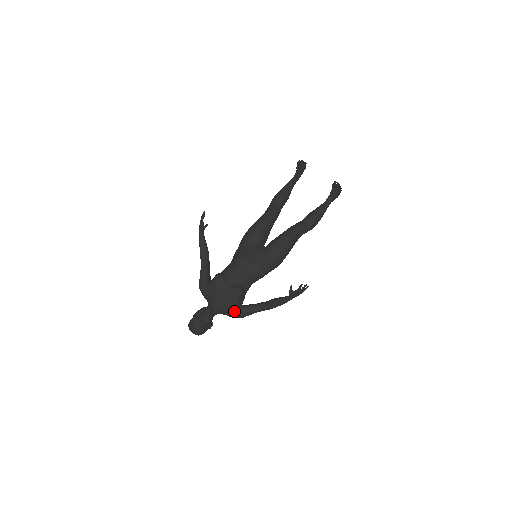
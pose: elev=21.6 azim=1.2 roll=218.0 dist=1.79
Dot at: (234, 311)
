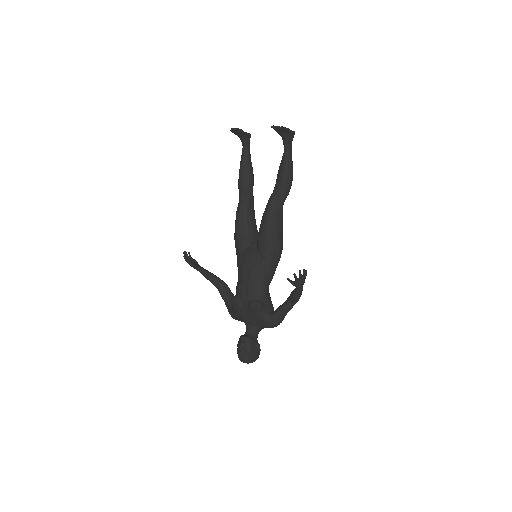
Dot at: (267, 324)
